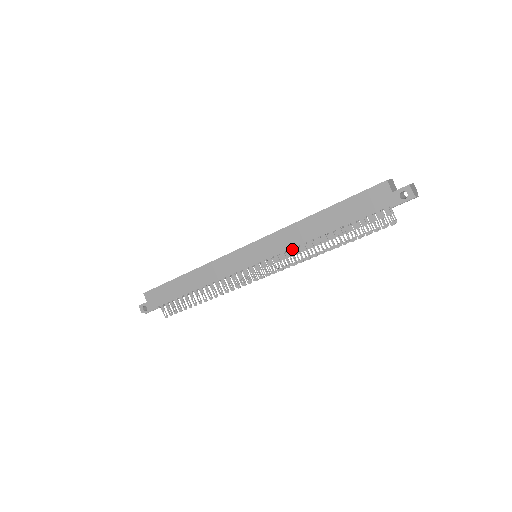
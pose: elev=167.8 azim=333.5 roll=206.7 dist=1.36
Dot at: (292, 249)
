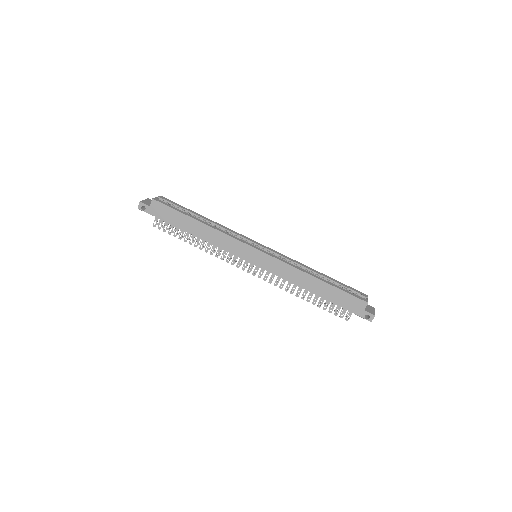
Dot at: (283, 277)
